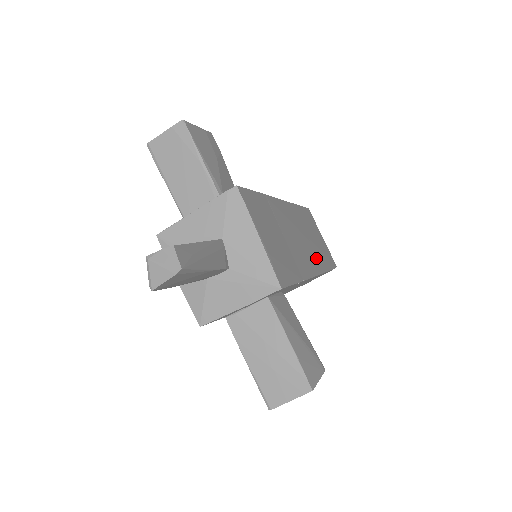
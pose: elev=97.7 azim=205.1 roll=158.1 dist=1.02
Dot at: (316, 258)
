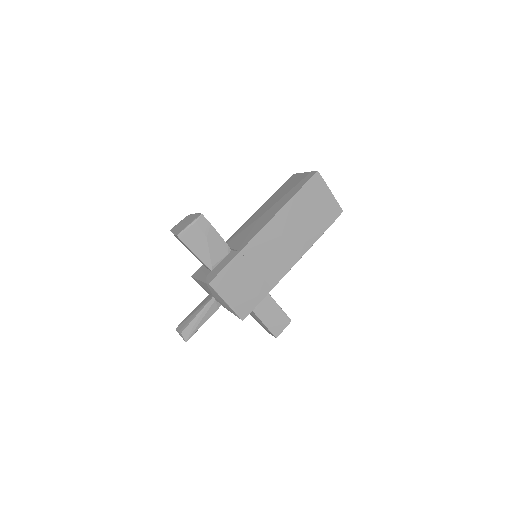
Dot at: (302, 243)
